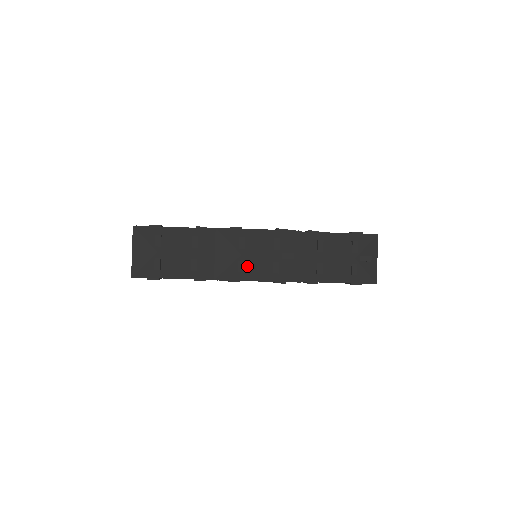
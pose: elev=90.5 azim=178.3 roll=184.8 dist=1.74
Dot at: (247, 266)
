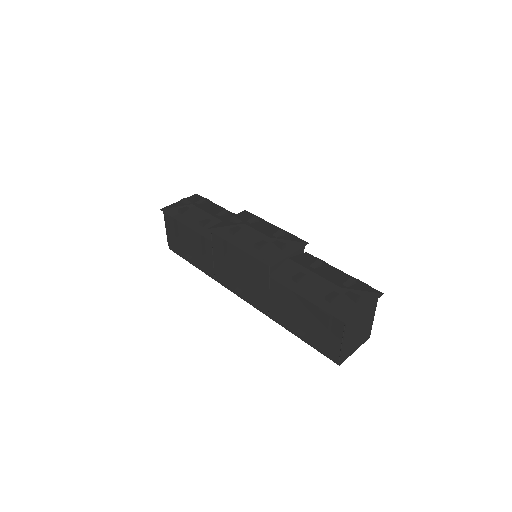
Dot at: (240, 233)
